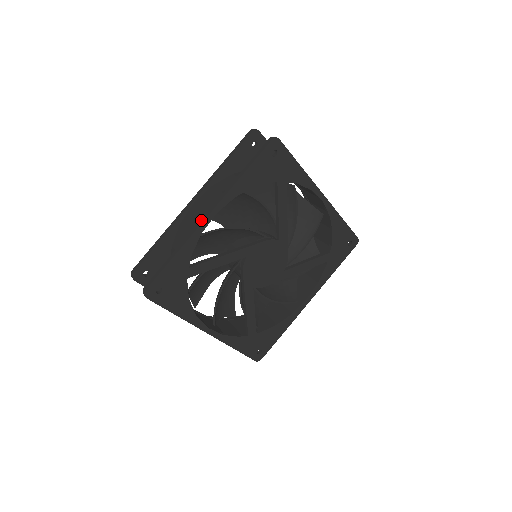
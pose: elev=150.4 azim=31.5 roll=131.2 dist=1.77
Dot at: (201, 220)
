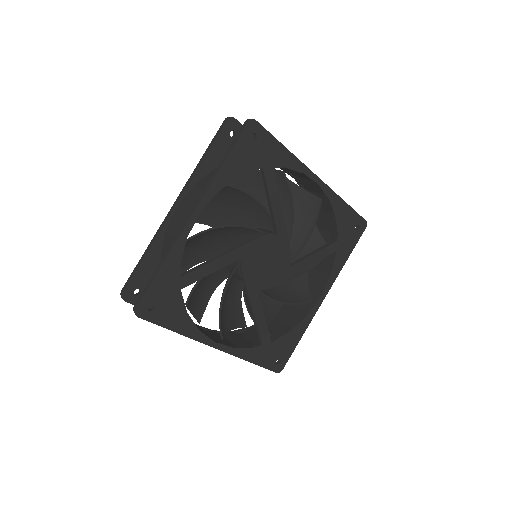
Dot at: (185, 222)
